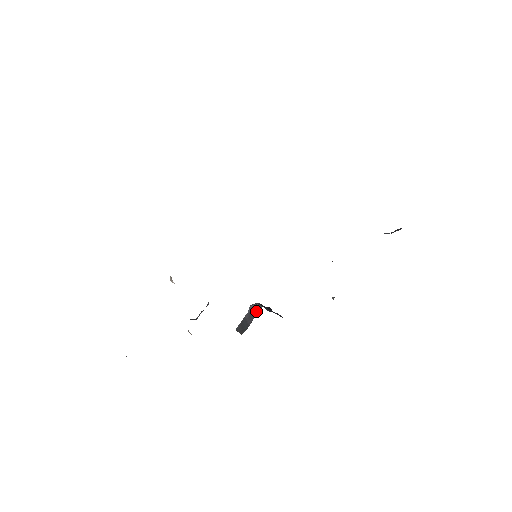
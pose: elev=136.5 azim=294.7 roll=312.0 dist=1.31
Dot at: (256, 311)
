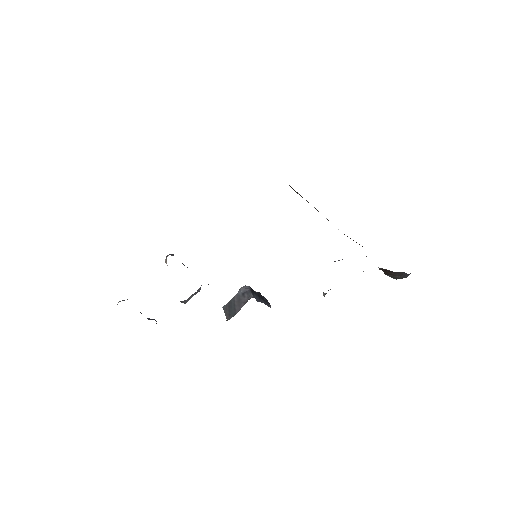
Dot at: (246, 299)
